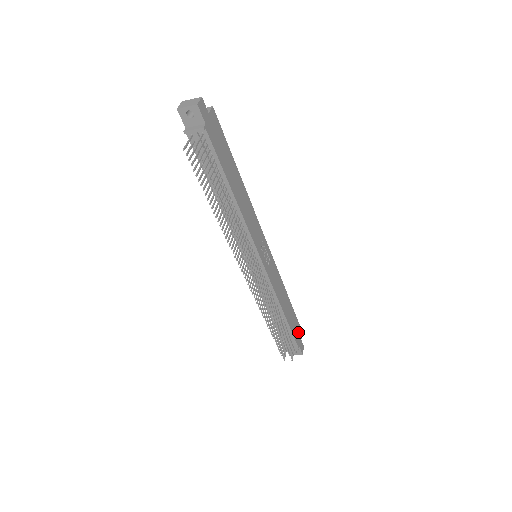
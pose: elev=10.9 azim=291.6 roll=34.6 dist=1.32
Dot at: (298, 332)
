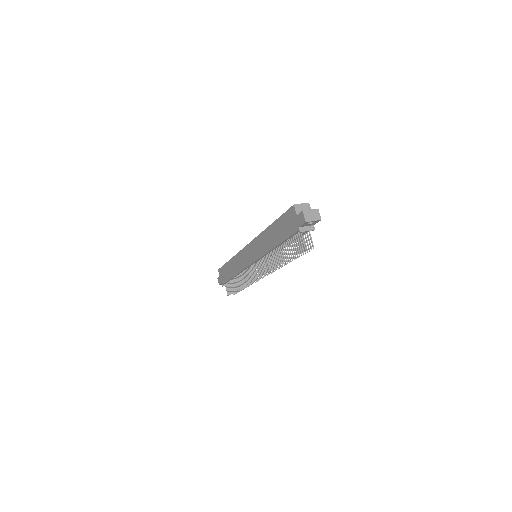
Dot at: occluded
